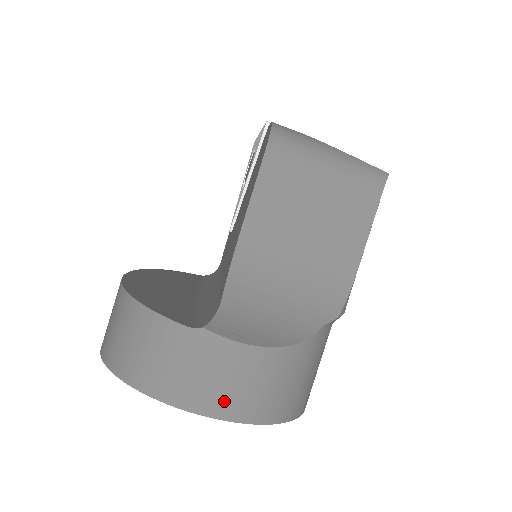
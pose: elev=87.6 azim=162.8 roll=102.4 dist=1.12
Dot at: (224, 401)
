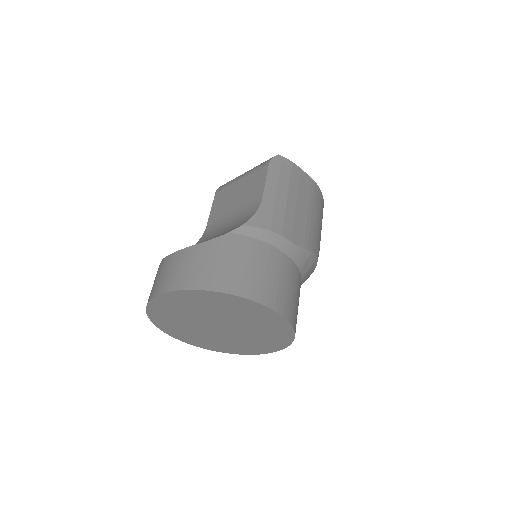
Dot at: (163, 284)
